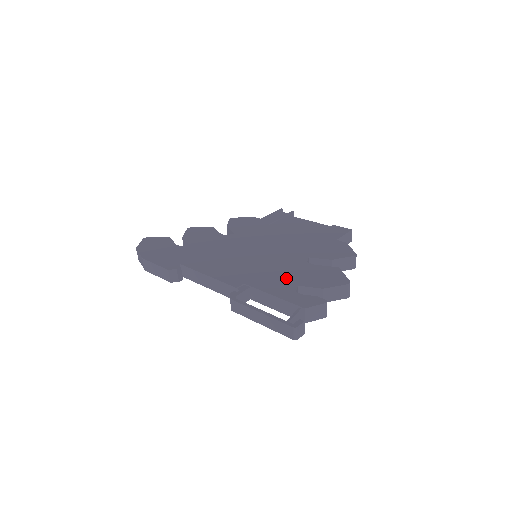
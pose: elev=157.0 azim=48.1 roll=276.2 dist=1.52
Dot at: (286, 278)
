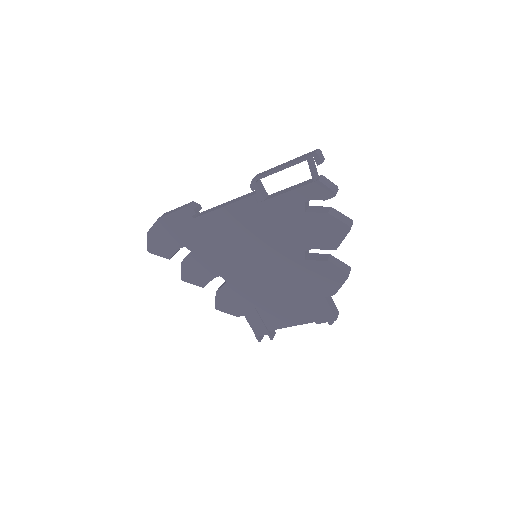
Dot at: occluded
